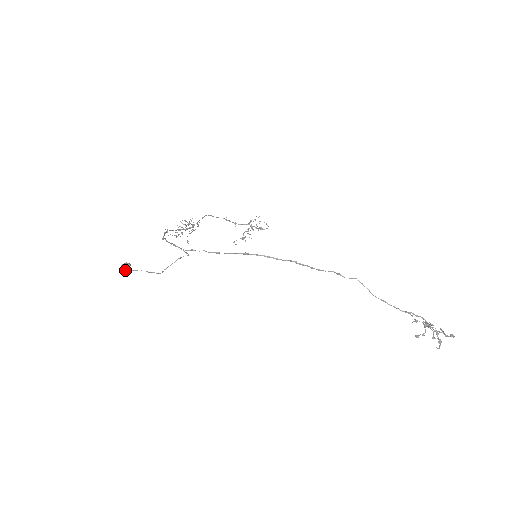
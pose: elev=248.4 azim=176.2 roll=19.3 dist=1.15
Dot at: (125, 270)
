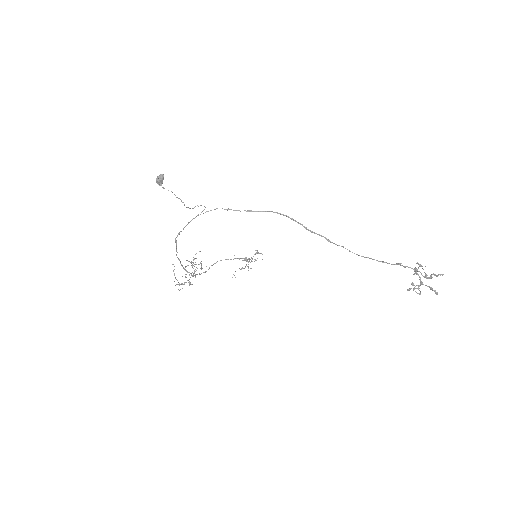
Dot at: (159, 179)
